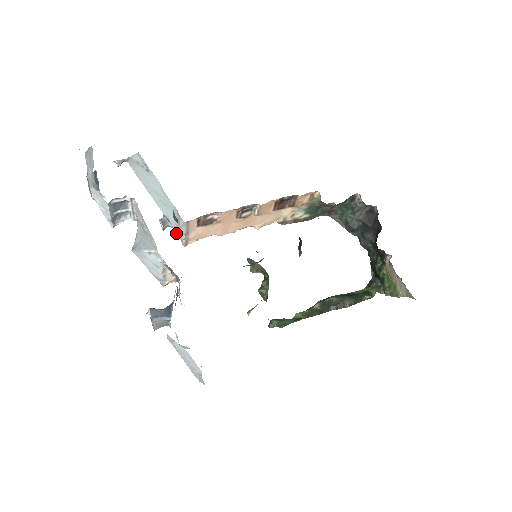
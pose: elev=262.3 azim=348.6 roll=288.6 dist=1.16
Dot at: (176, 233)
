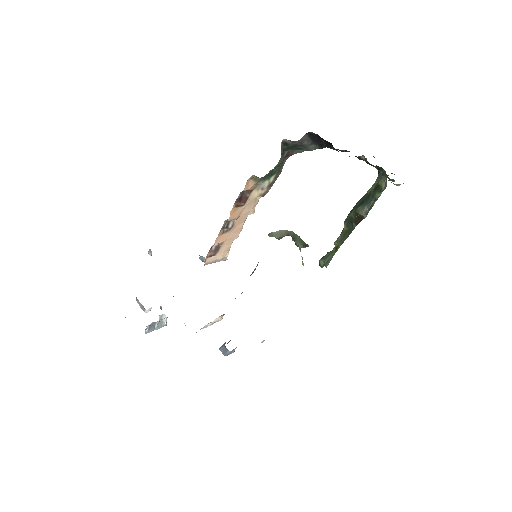
Dot at: occluded
